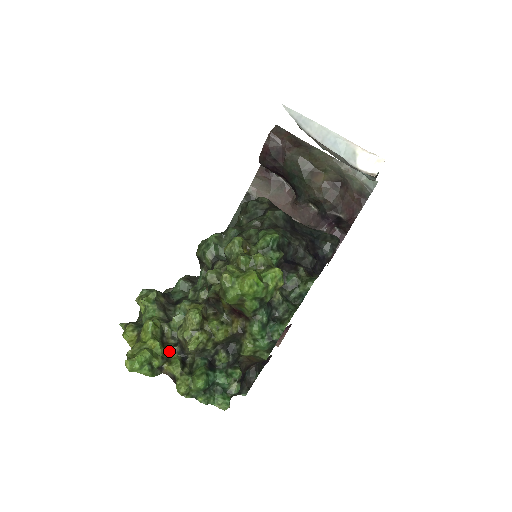
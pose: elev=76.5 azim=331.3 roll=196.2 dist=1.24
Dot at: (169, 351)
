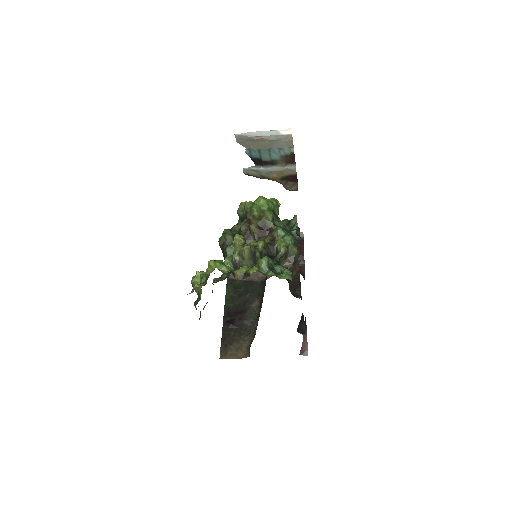
Dot at: occluded
